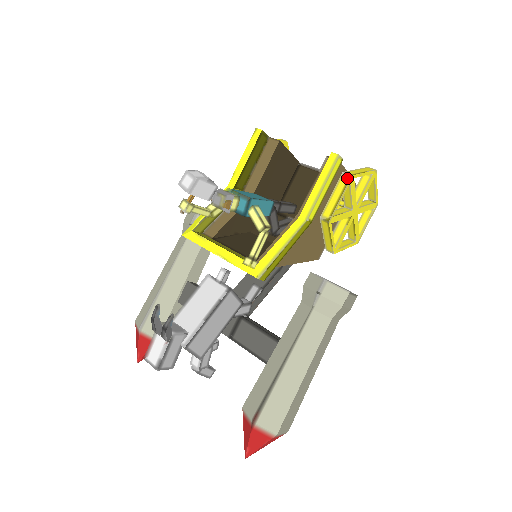
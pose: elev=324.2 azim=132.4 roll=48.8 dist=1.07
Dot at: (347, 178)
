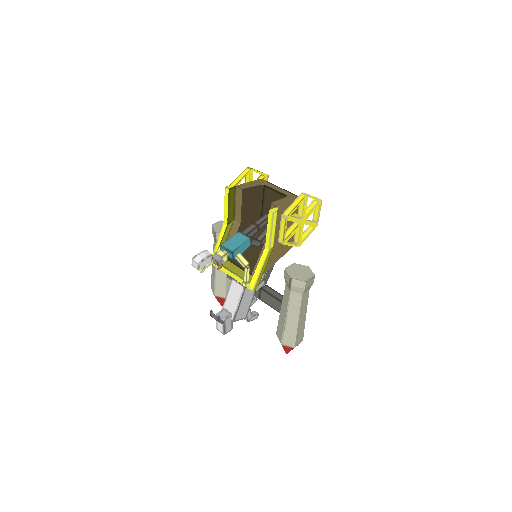
Dot at: (285, 219)
